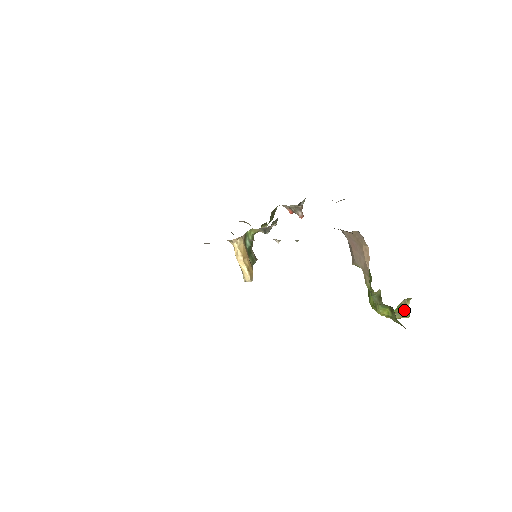
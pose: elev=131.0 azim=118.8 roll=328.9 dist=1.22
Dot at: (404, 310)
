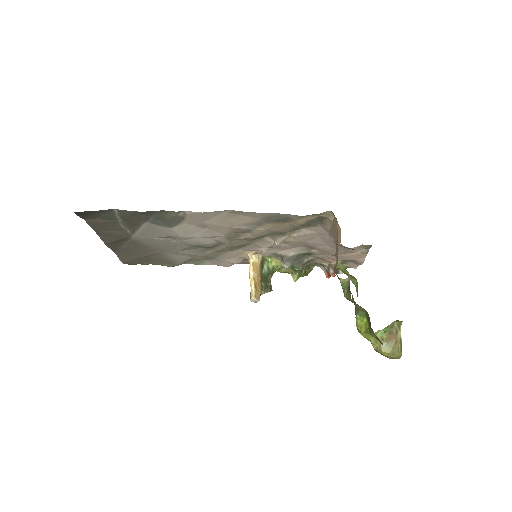
Dot at: (396, 342)
